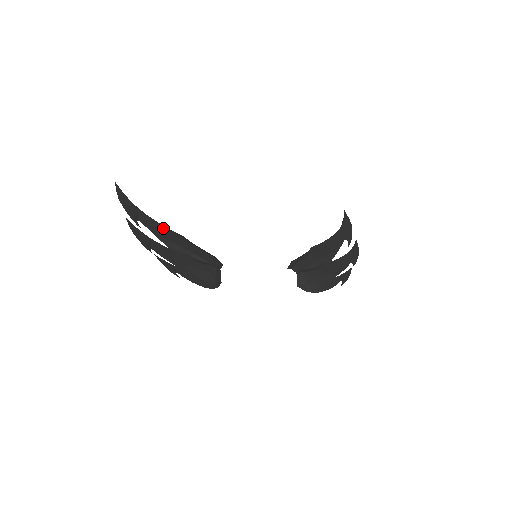
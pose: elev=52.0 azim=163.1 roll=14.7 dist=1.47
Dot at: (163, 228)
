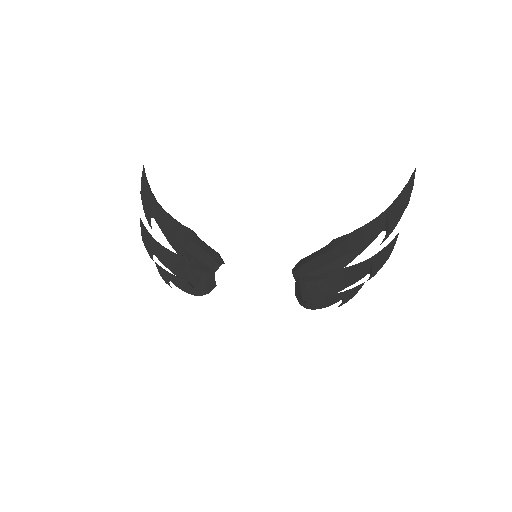
Dot at: (174, 223)
